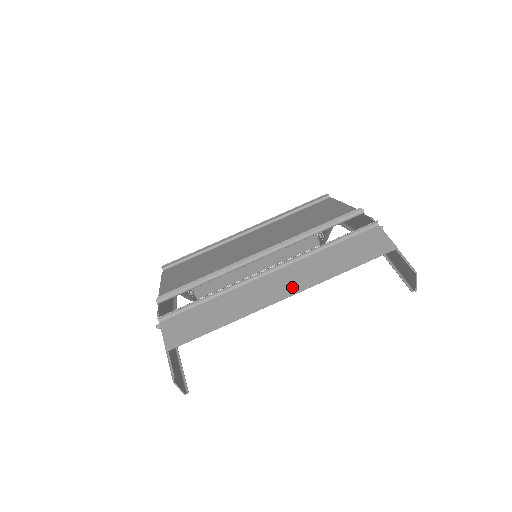
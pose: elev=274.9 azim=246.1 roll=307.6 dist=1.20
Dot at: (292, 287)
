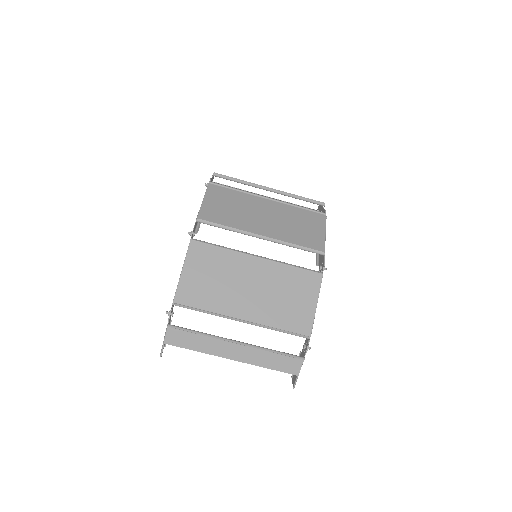
Dot at: (240, 357)
